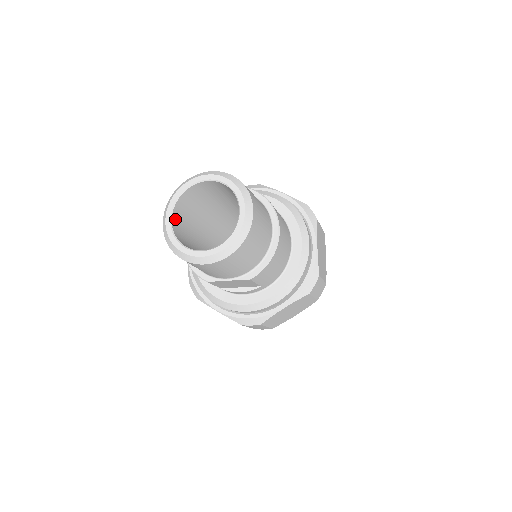
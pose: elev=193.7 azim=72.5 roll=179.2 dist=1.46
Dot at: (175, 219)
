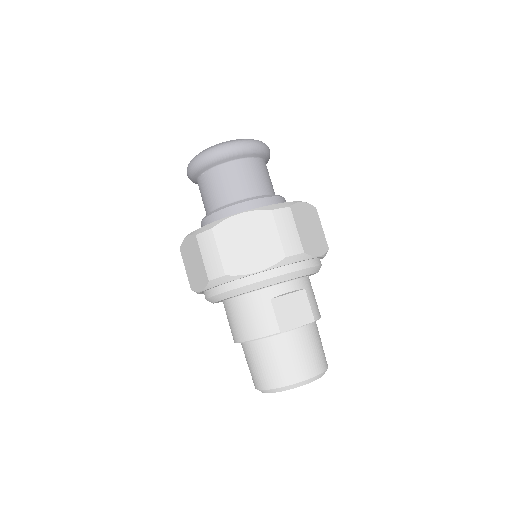
Dot at: occluded
